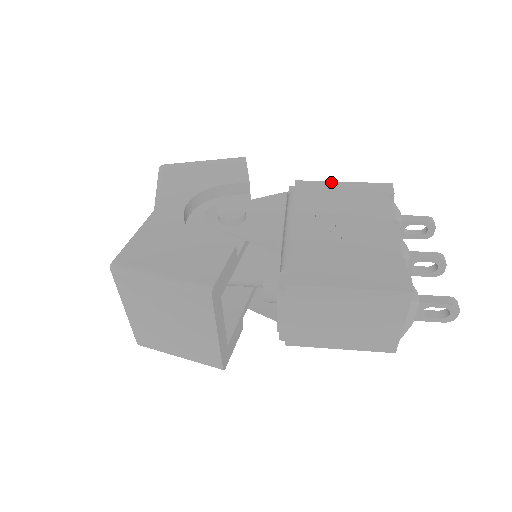
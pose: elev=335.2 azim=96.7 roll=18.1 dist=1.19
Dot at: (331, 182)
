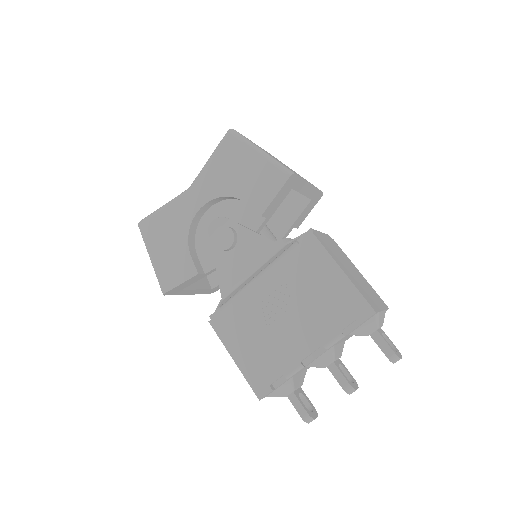
Dot at: (333, 262)
